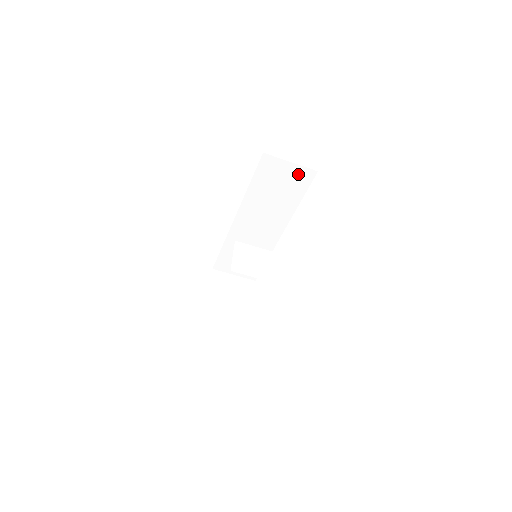
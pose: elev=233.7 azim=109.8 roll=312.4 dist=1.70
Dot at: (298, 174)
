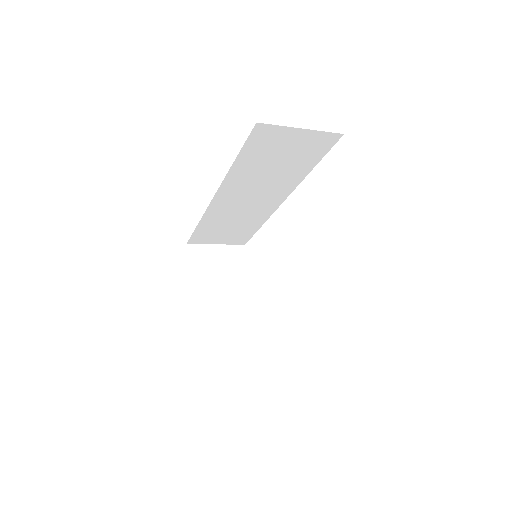
Dot at: (312, 141)
